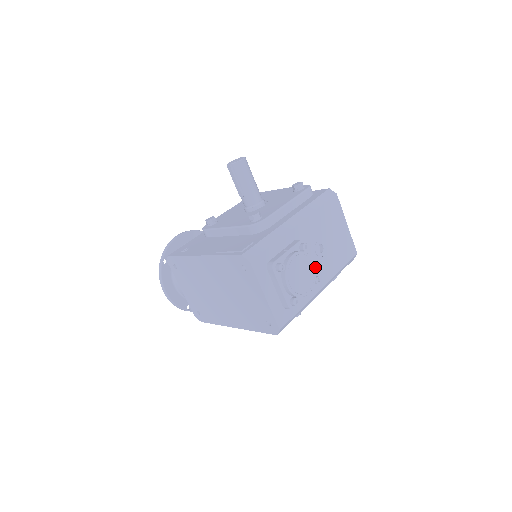
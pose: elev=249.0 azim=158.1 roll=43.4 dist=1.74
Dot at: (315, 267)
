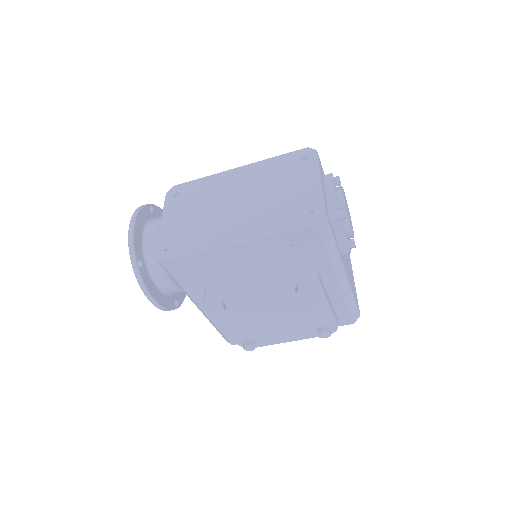
Dot at: (353, 231)
